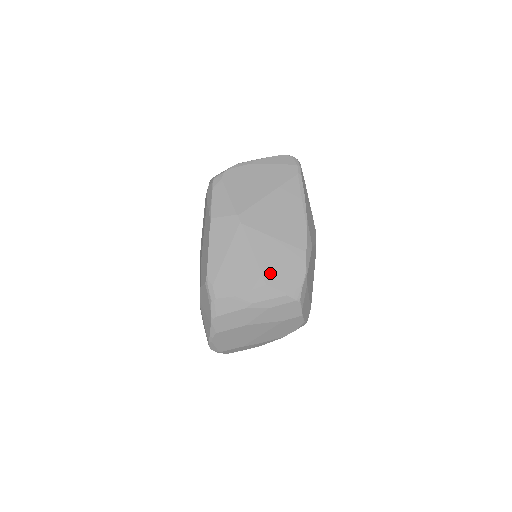
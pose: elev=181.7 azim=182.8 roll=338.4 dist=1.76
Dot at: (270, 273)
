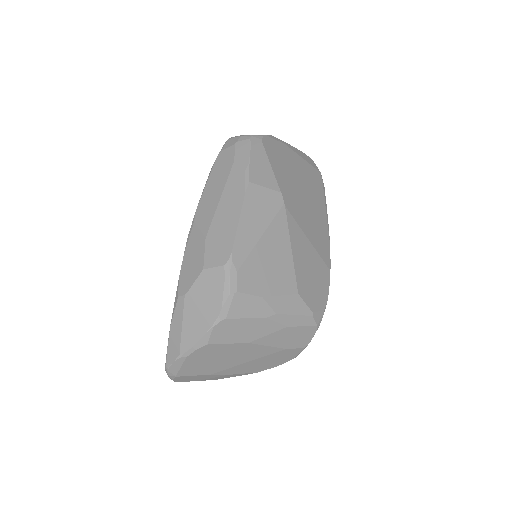
Dot at: (303, 281)
